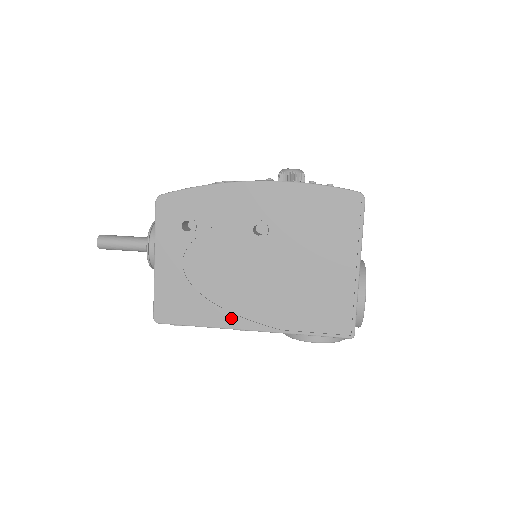
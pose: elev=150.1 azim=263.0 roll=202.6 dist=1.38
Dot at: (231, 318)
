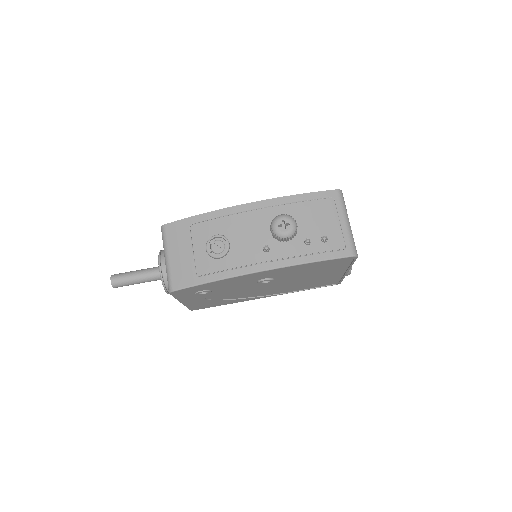
Dot at: (250, 299)
